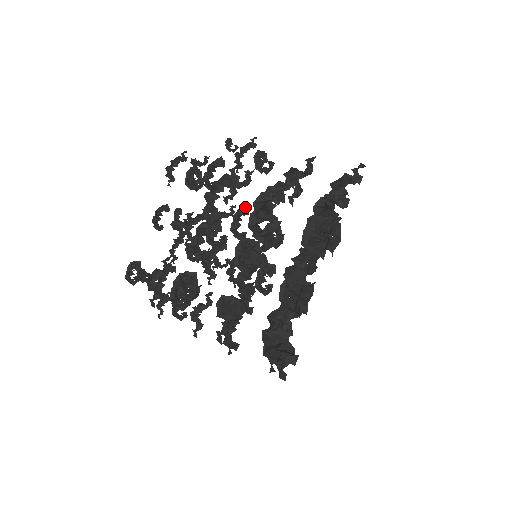
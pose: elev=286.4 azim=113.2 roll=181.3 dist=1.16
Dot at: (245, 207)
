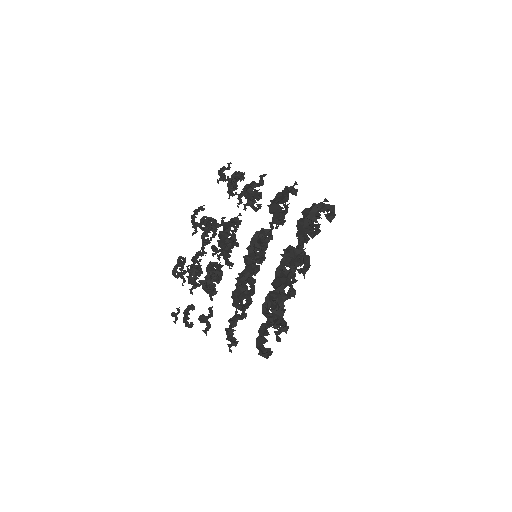
Dot at: occluded
